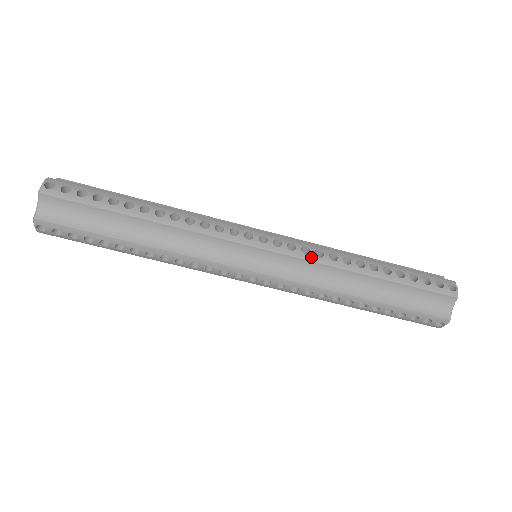
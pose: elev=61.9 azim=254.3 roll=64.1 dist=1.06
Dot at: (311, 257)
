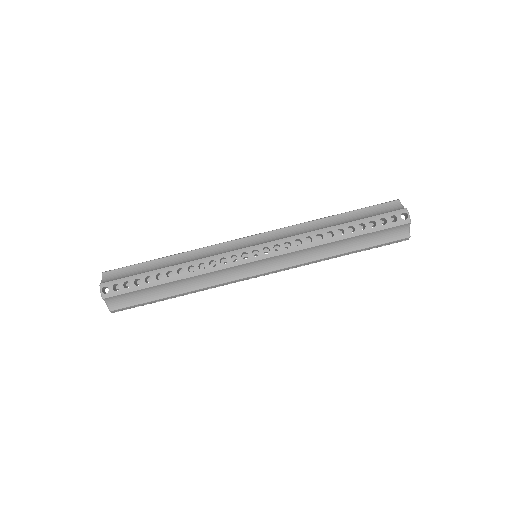
Dot at: (286, 227)
